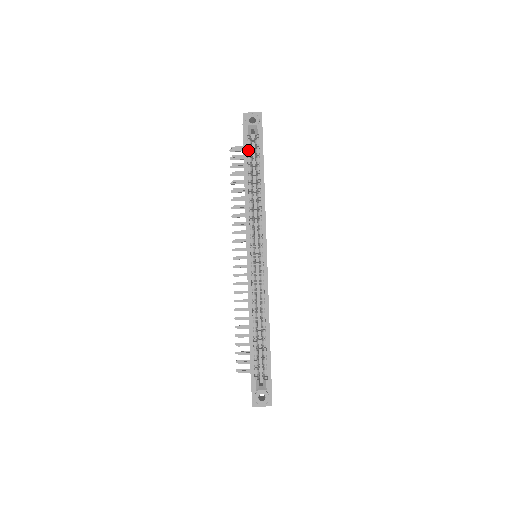
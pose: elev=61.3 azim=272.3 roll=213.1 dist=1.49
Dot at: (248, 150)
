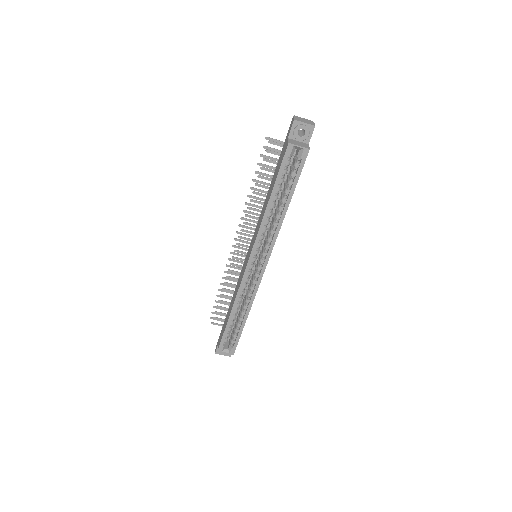
Dot at: (284, 170)
